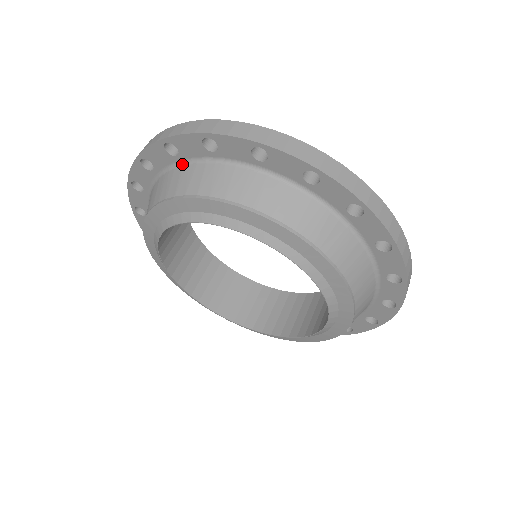
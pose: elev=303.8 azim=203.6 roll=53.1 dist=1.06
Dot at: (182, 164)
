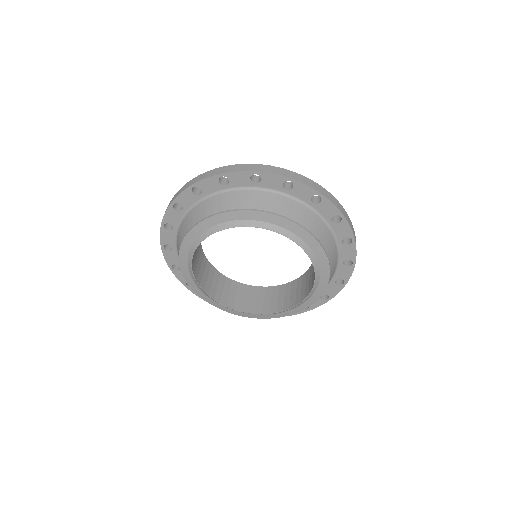
Dot at: (204, 199)
